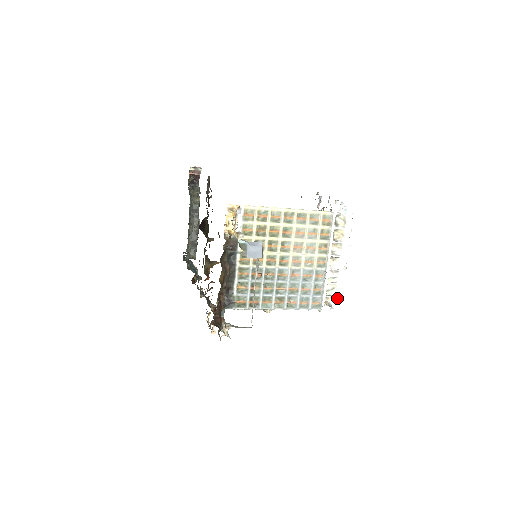
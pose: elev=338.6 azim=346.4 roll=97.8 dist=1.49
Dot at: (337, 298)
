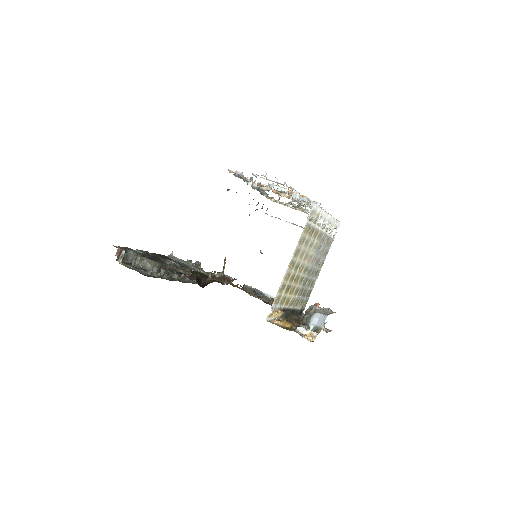
Dot at: (336, 225)
